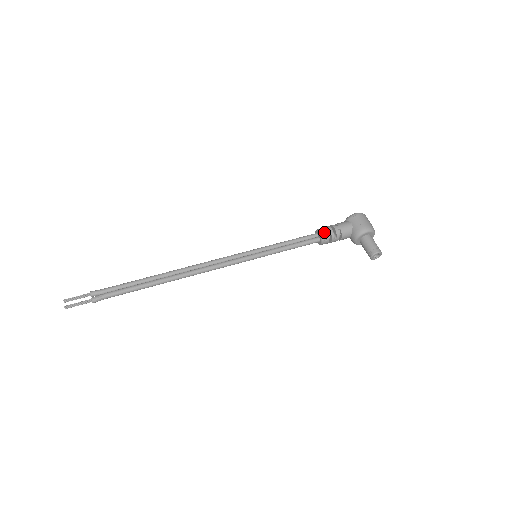
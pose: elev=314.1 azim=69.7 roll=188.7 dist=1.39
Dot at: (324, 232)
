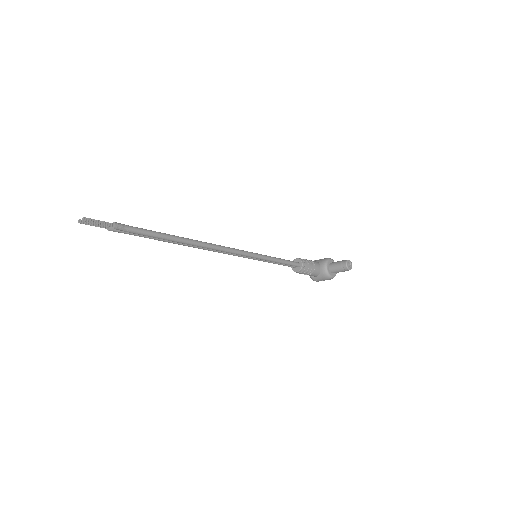
Dot at: occluded
